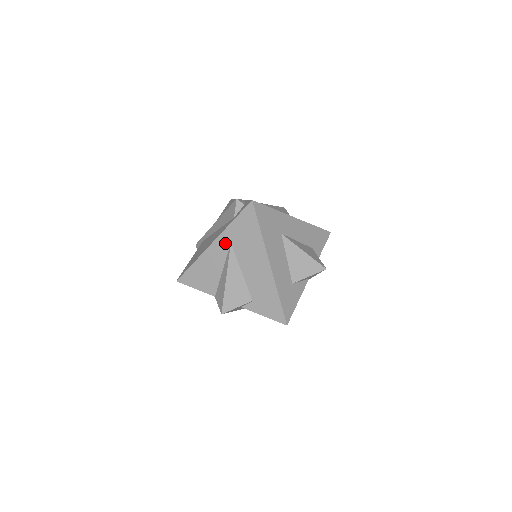
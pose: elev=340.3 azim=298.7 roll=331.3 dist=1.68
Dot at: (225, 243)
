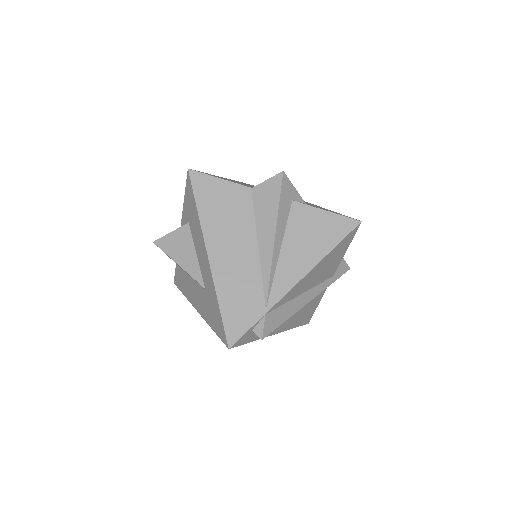
Dot at: occluded
